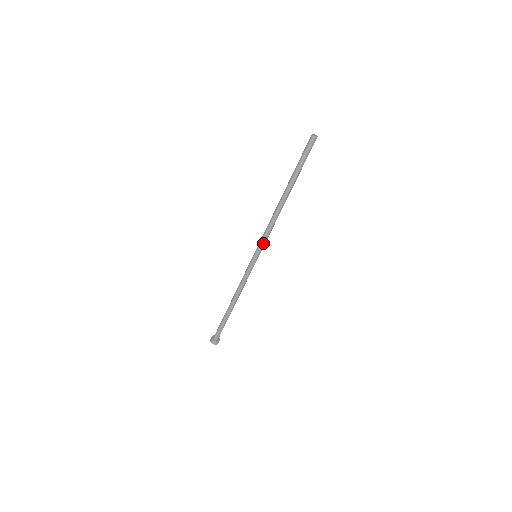
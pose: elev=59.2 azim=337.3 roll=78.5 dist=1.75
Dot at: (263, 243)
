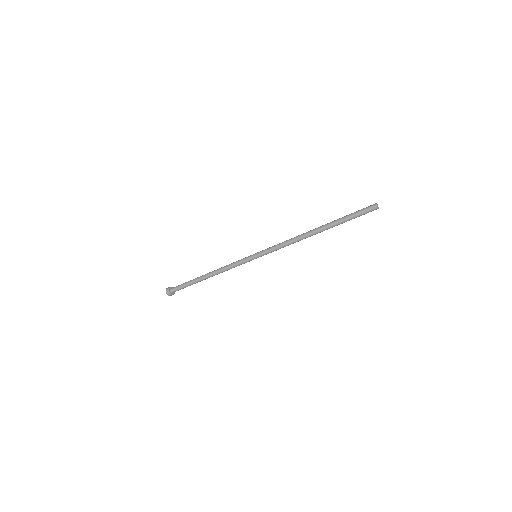
Dot at: (271, 252)
